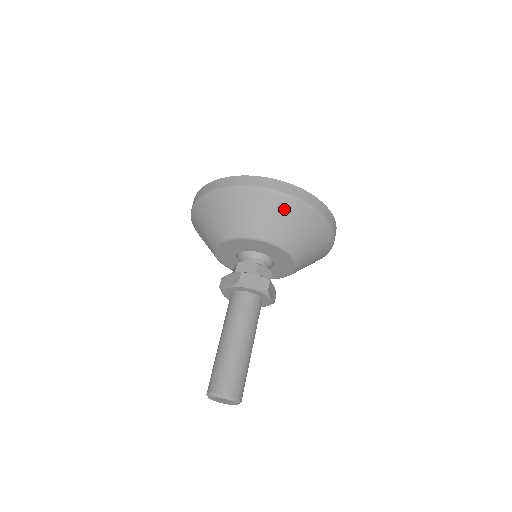
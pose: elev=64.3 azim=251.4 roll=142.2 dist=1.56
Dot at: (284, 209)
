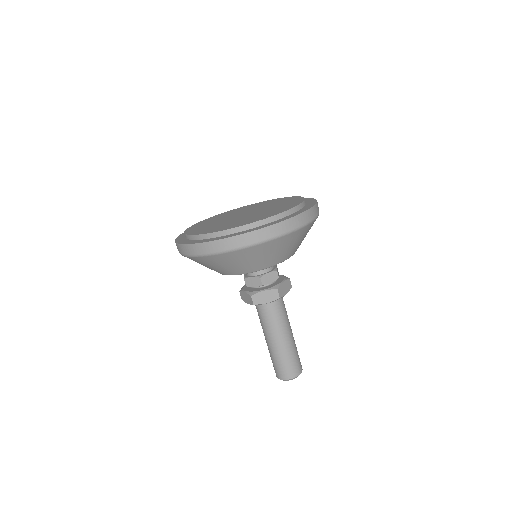
Dot at: (254, 253)
